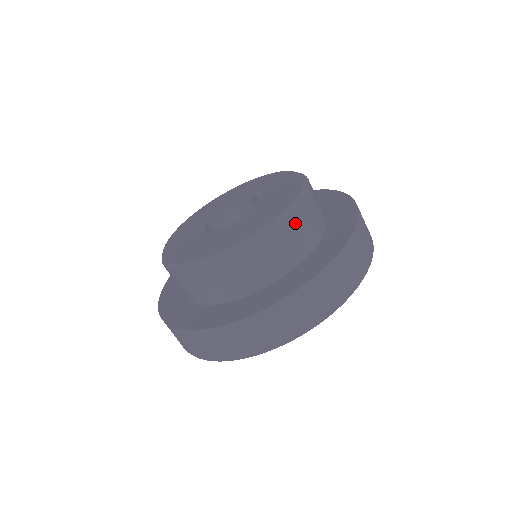
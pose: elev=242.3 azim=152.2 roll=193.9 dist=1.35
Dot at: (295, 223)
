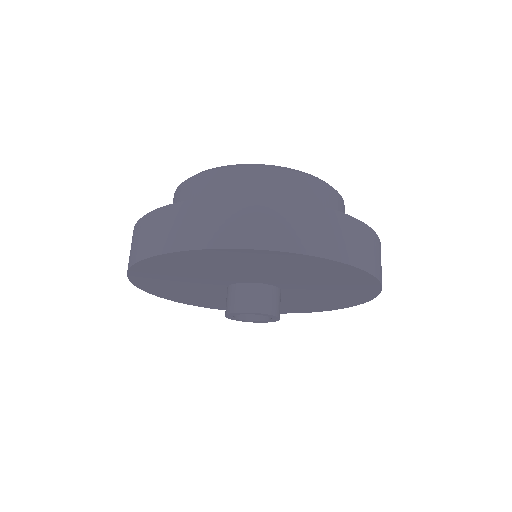
Dot at: (278, 179)
